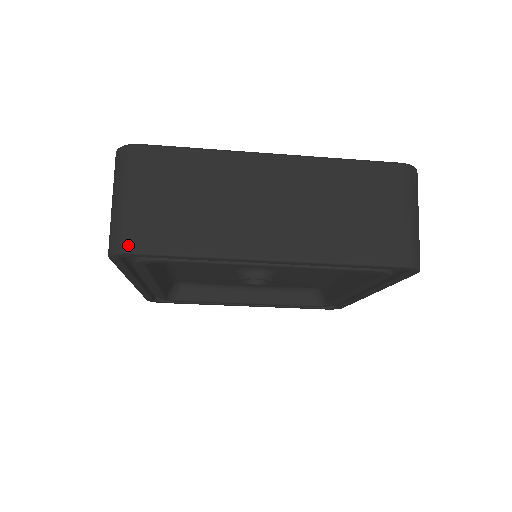
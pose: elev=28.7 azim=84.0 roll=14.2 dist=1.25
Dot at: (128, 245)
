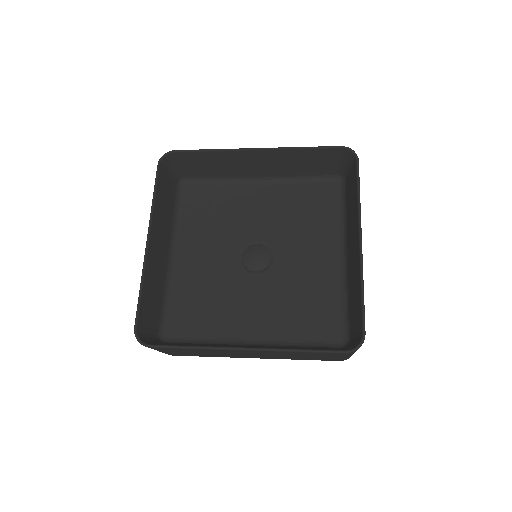
Dot at: occluded
